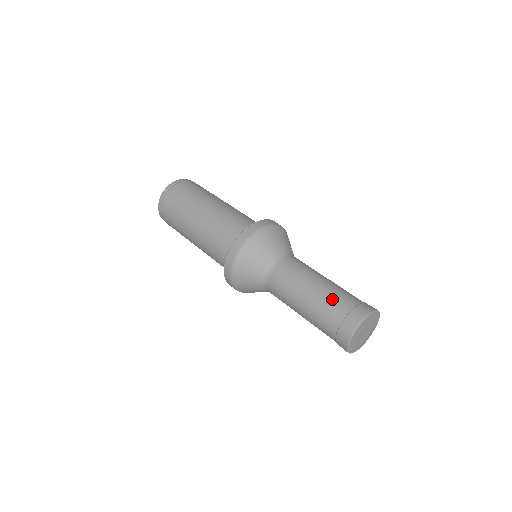
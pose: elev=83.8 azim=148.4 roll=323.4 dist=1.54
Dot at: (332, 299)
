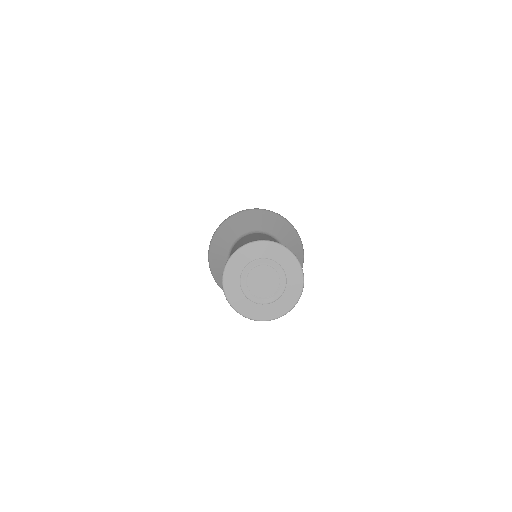
Dot at: occluded
